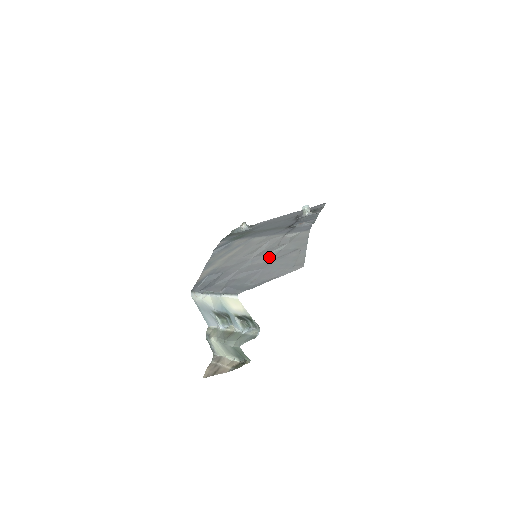
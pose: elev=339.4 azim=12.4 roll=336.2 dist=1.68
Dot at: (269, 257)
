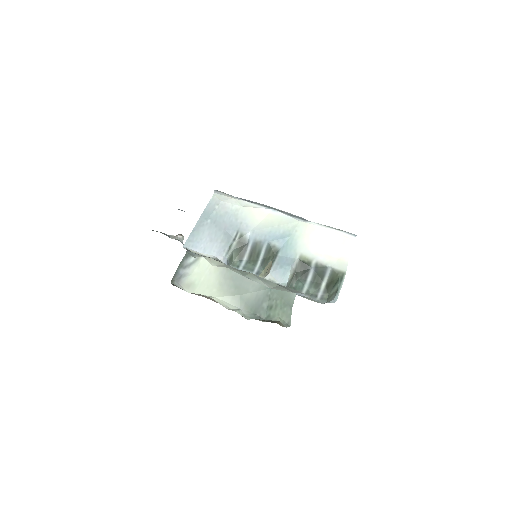
Dot at: occluded
